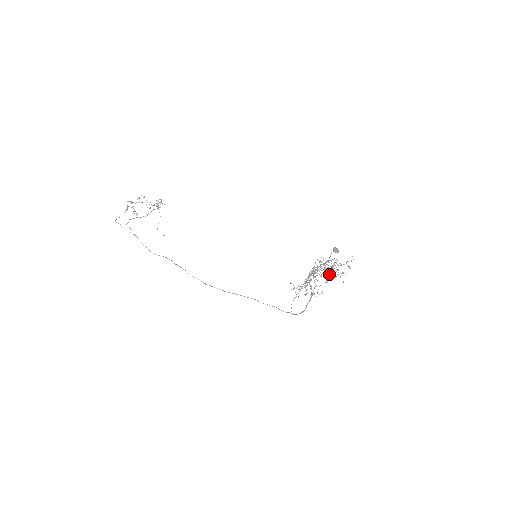
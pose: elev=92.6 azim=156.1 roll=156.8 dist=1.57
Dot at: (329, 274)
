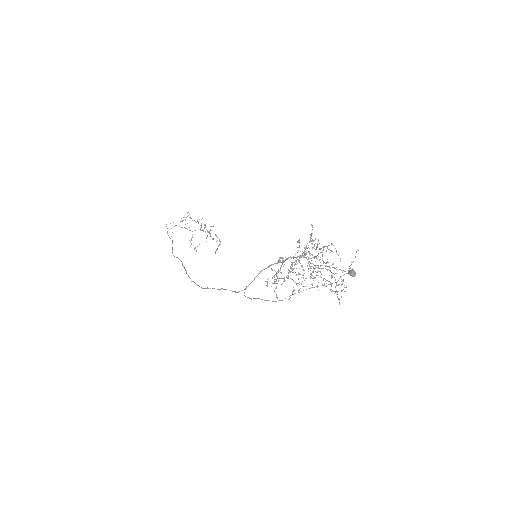
Dot at: (316, 257)
